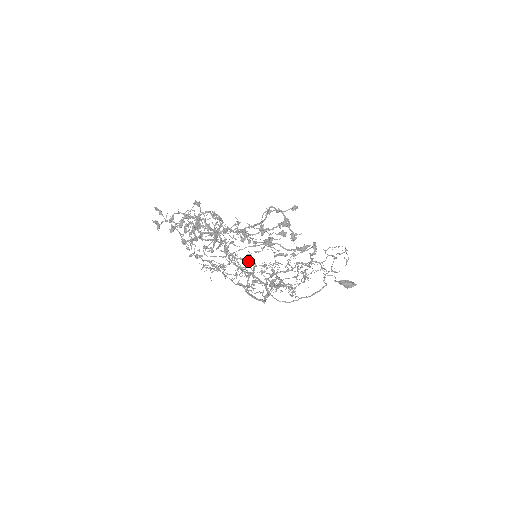
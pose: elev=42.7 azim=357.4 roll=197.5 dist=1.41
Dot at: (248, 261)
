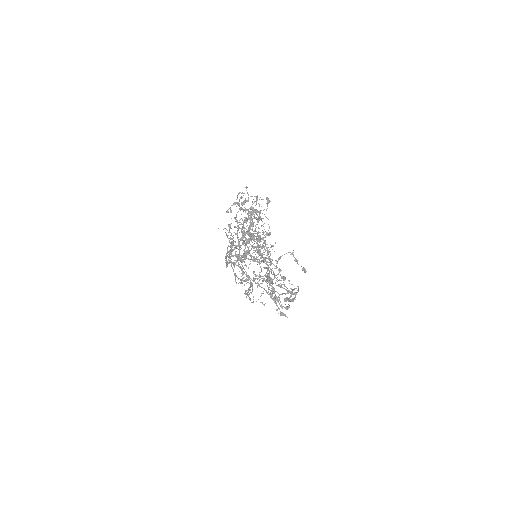
Dot at: (248, 247)
